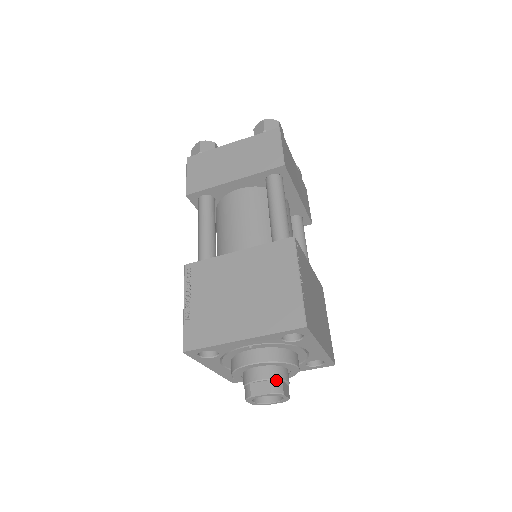
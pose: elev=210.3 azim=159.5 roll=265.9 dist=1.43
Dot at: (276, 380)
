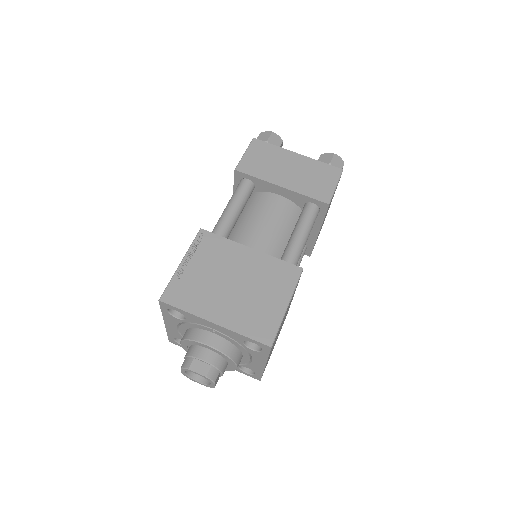
Dot at: (216, 368)
